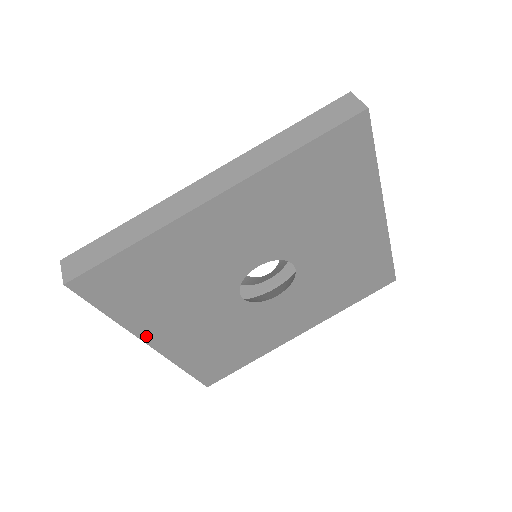
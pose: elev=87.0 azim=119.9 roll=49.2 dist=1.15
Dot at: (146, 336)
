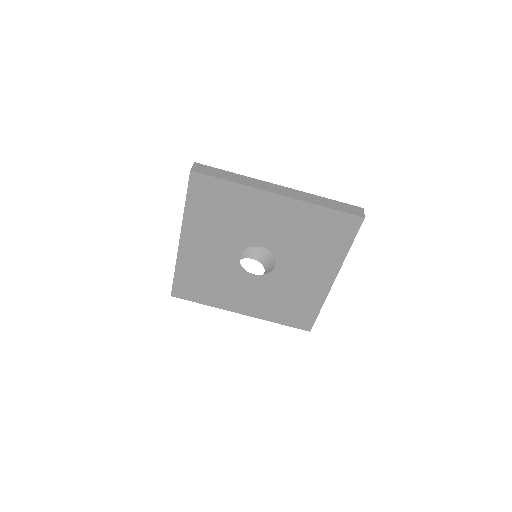
Dot at: (185, 231)
